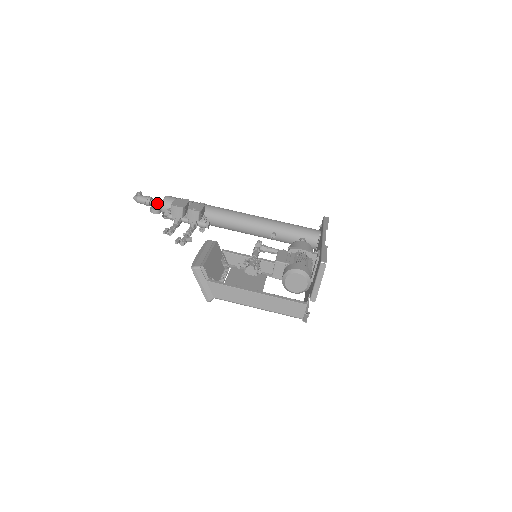
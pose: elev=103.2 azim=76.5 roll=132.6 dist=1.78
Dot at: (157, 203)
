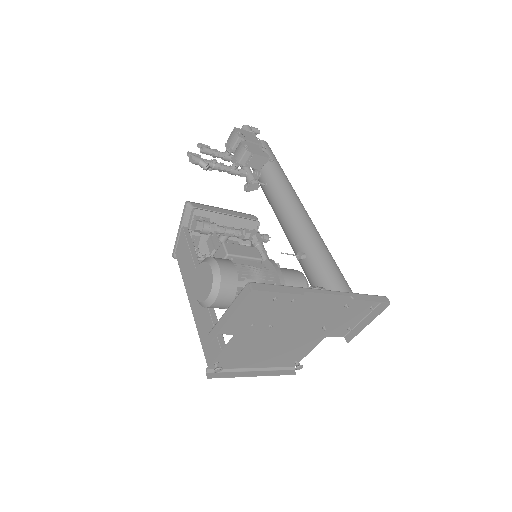
Dot at: occluded
